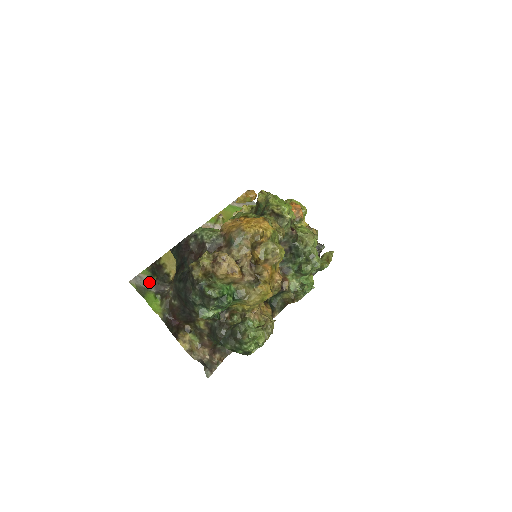
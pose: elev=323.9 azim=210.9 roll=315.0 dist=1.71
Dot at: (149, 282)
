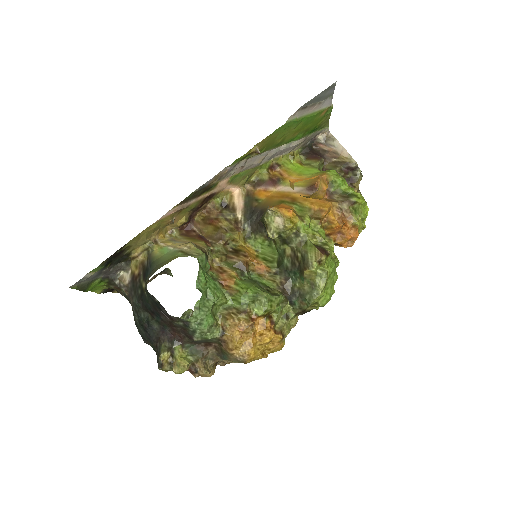
Dot at: (97, 274)
